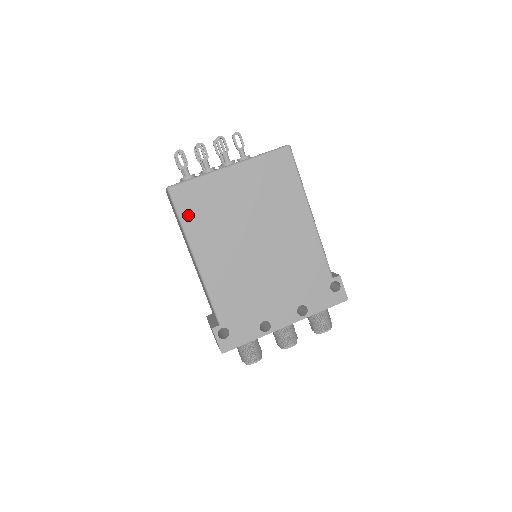
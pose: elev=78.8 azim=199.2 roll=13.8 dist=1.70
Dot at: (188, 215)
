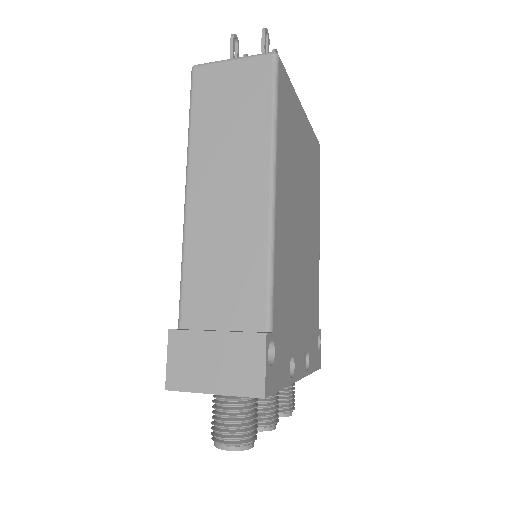
Dot at: (281, 115)
